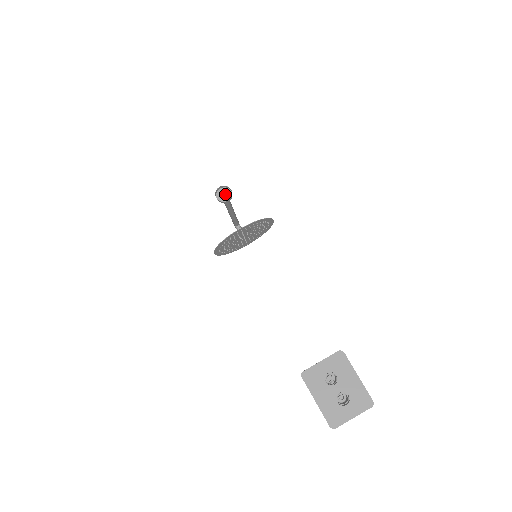
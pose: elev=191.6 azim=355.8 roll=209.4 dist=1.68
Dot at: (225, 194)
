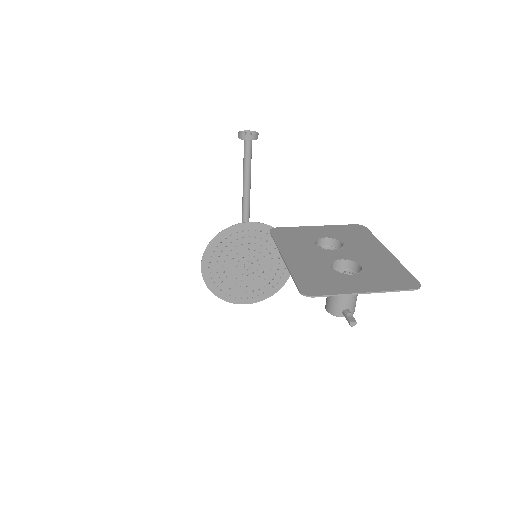
Dot at: (249, 144)
